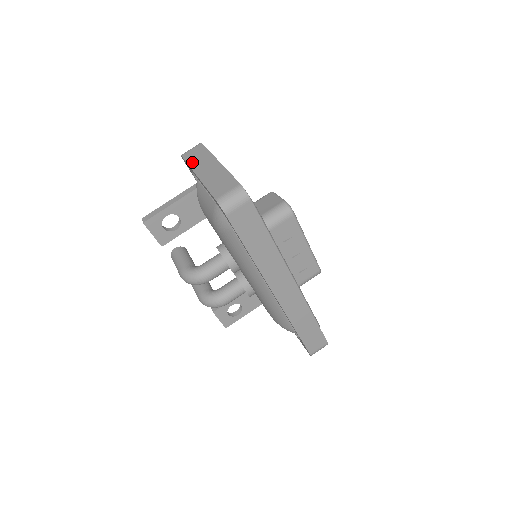
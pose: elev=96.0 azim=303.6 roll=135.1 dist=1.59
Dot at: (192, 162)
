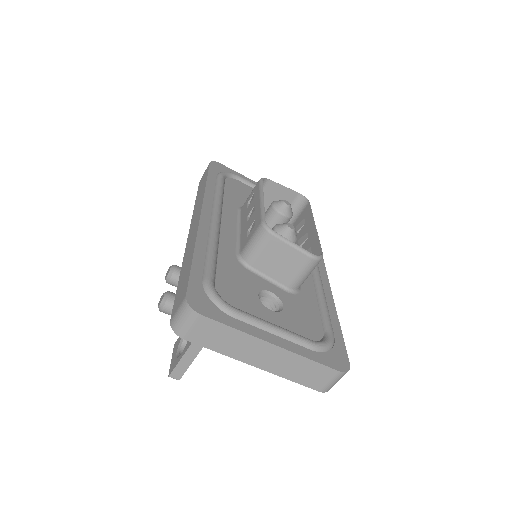
Dot at: (222, 350)
